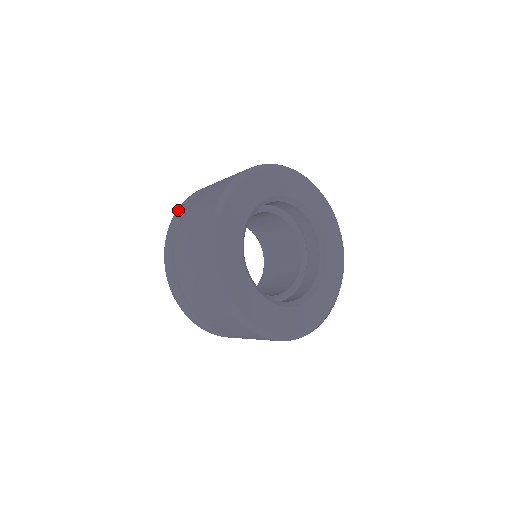
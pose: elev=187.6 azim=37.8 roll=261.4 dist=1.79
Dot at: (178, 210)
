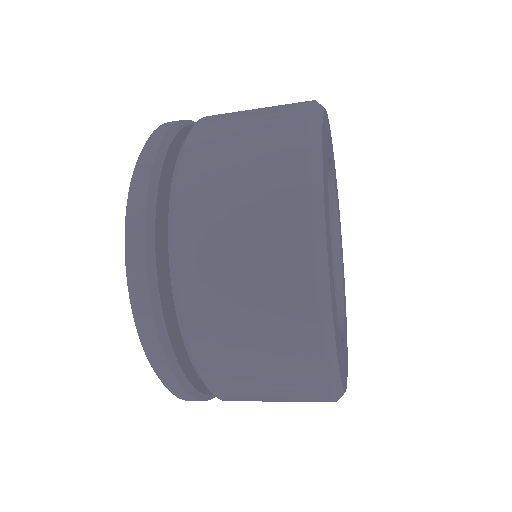
Dot at: occluded
